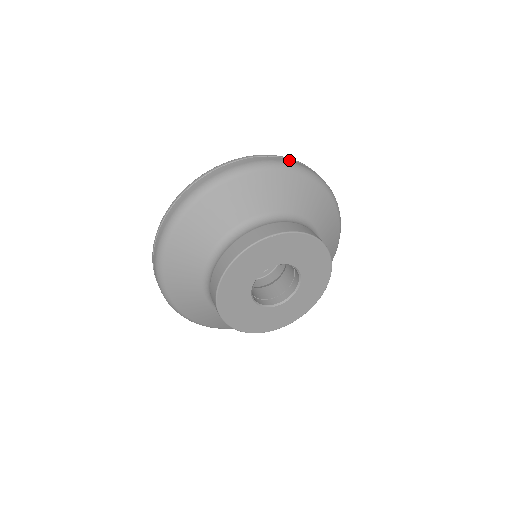
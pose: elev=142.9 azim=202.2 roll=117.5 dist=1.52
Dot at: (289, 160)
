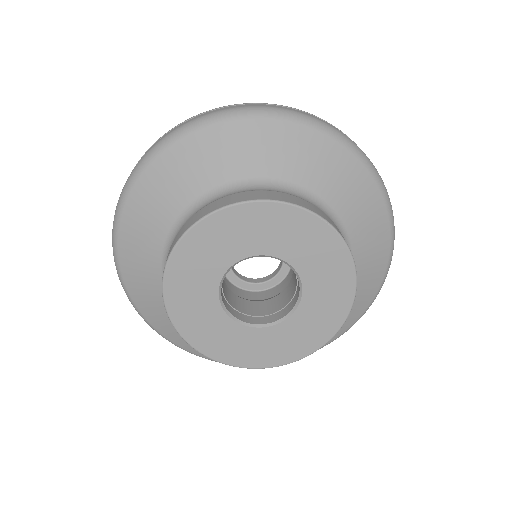
Dot at: occluded
